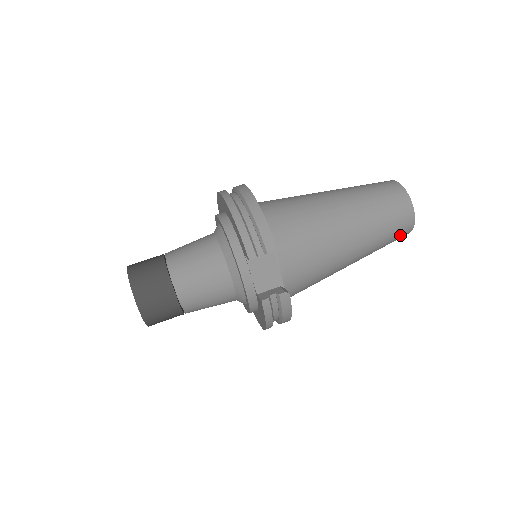
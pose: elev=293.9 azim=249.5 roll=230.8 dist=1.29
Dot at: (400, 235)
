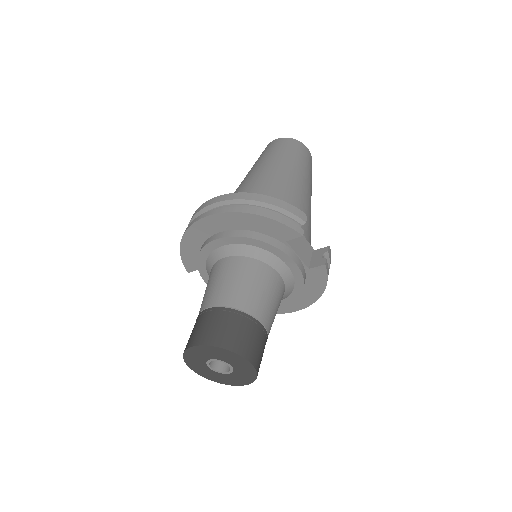
Dot at: occluded
